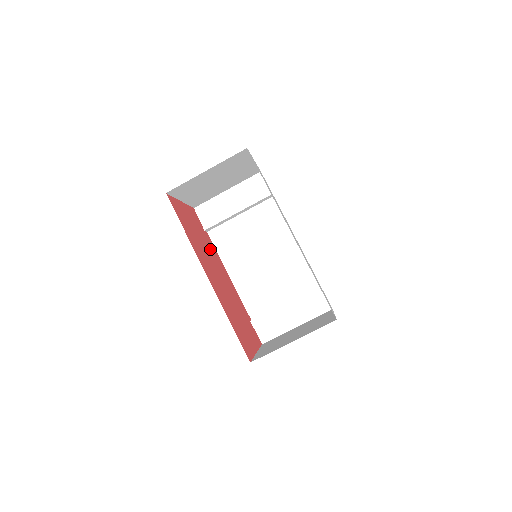
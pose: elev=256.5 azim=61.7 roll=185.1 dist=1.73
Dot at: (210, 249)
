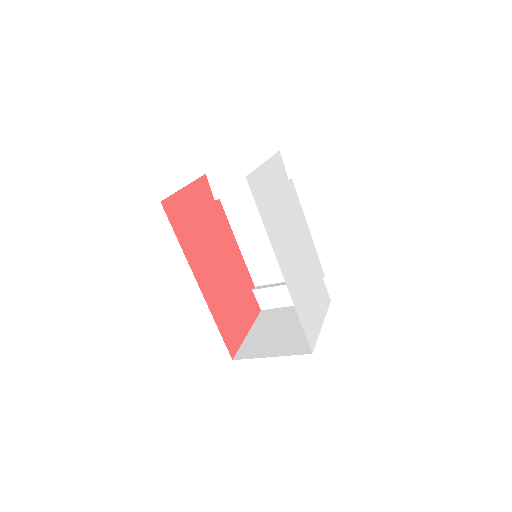
Dot at: (216, 227)
